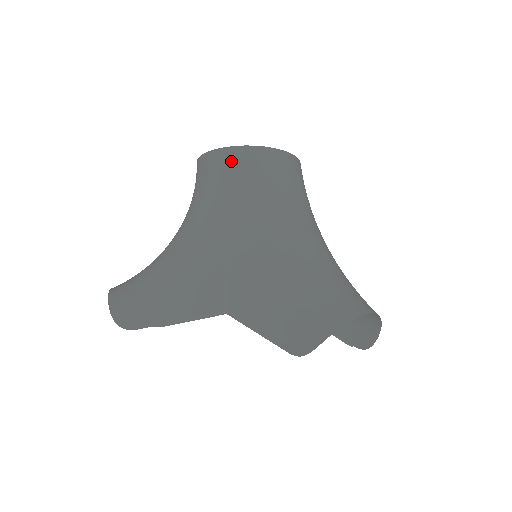
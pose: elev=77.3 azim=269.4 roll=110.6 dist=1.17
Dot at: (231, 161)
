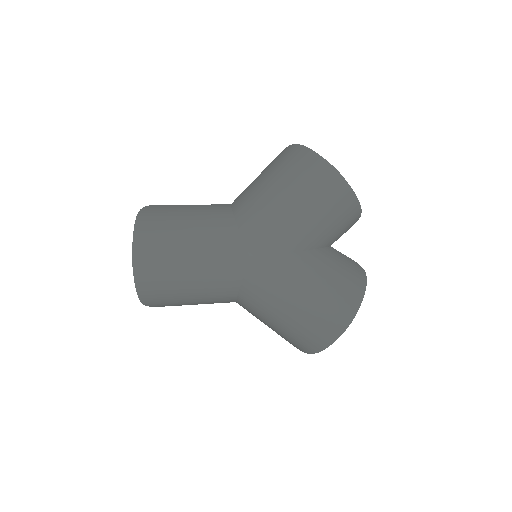
Dot at: occluded
